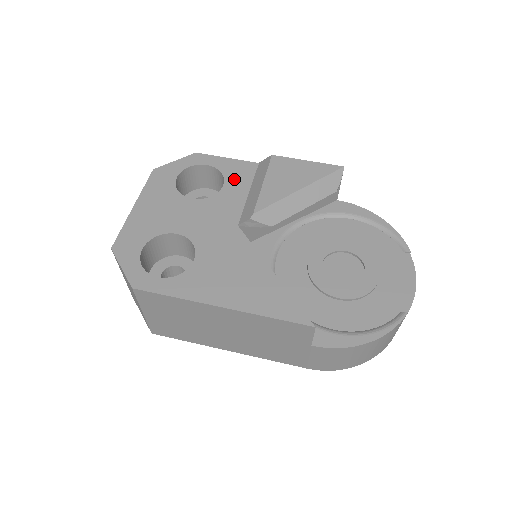
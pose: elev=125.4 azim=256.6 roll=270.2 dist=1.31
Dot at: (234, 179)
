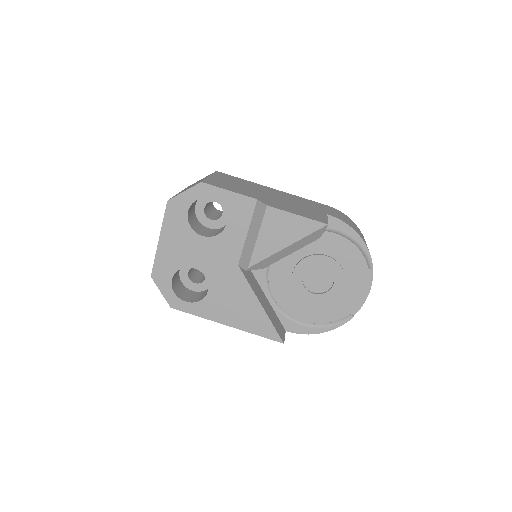
Dot at: (235, 217)
